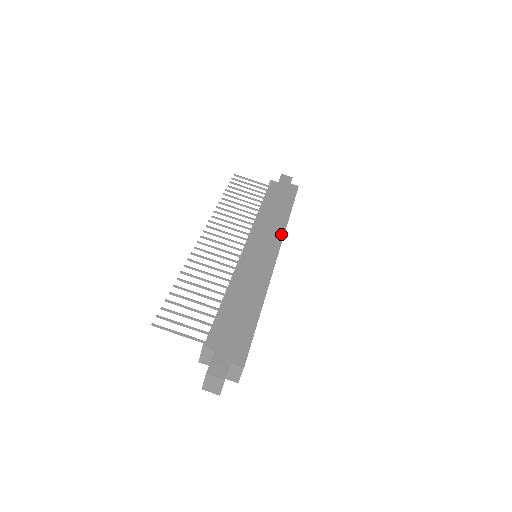
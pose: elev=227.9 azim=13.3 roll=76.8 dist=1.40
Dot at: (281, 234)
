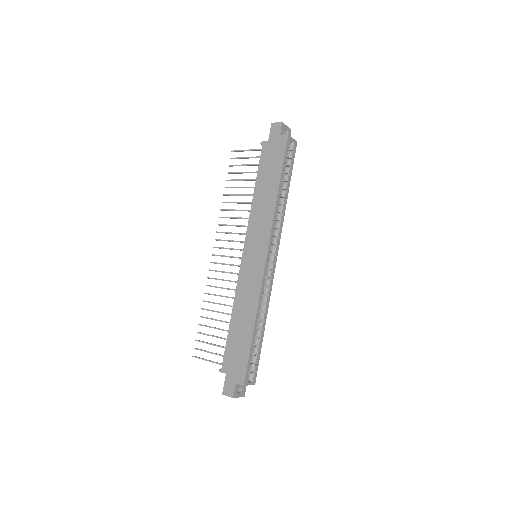
Dot at: (270, 225)
